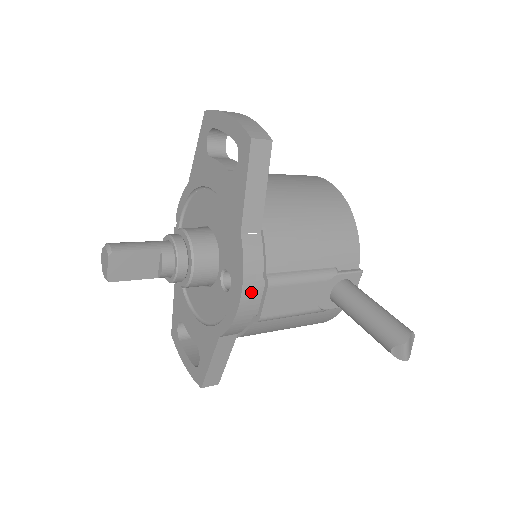
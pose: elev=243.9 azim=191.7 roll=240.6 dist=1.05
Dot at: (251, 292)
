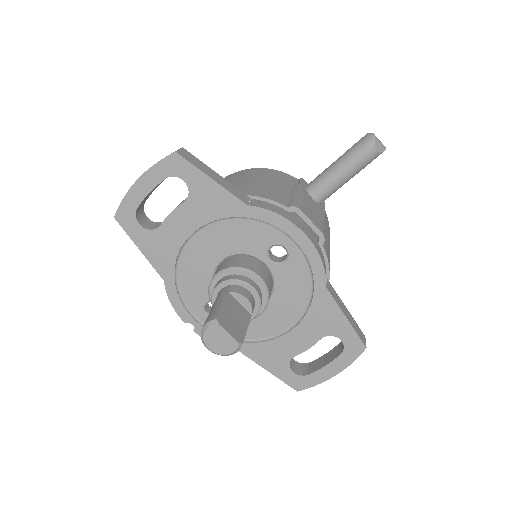
Dot at: (299, 224)
